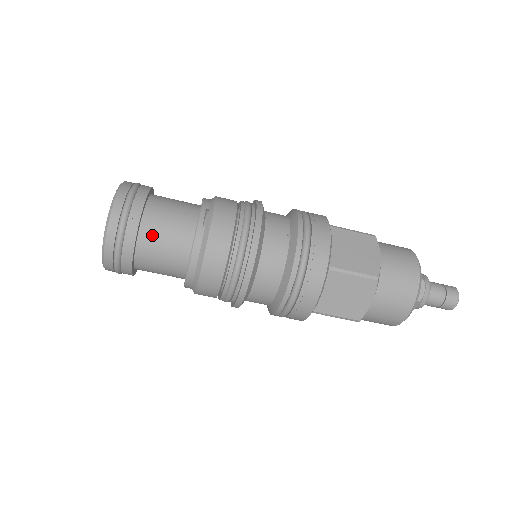
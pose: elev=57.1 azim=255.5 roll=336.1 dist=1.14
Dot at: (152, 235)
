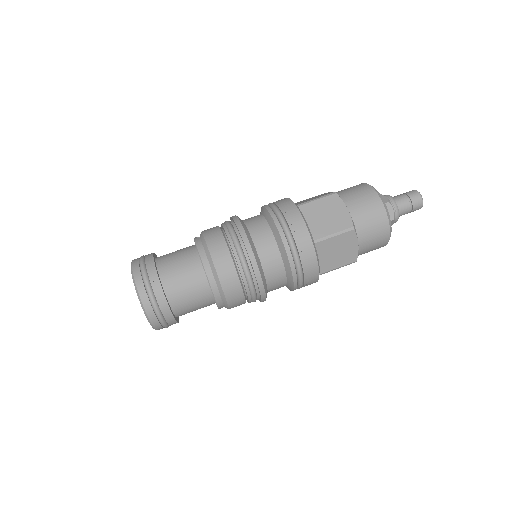
Dot at: (167, 262)
